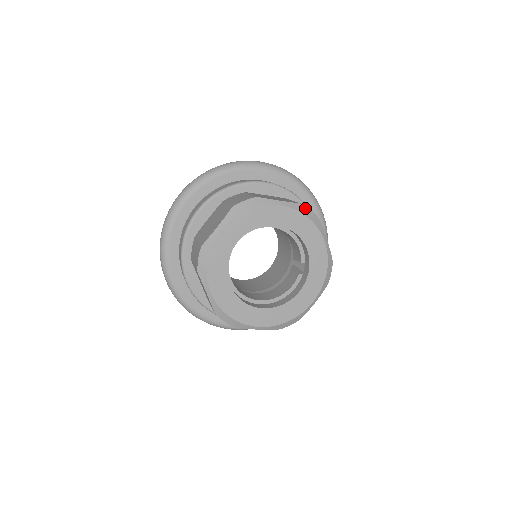
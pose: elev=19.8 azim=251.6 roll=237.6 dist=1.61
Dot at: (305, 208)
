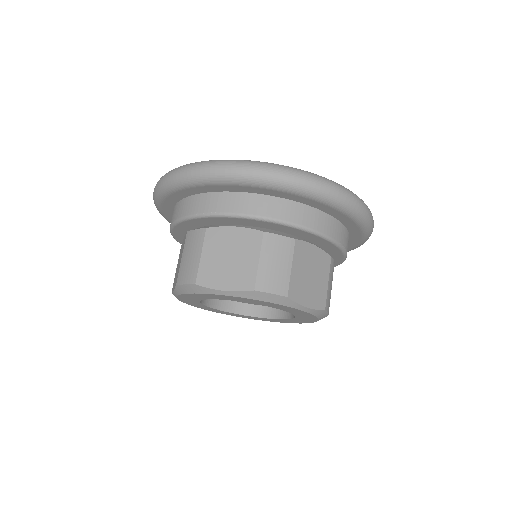
Dot at: (260, 294)
